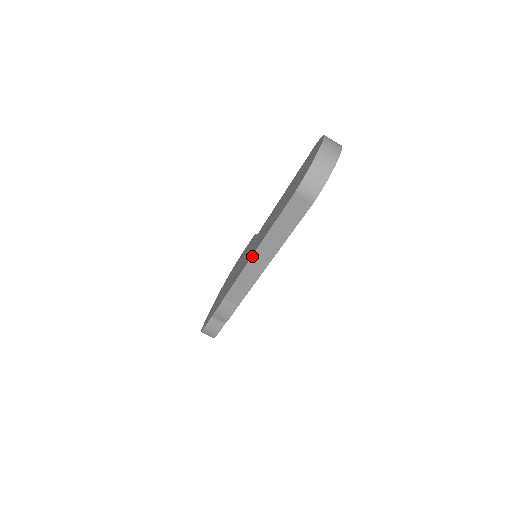
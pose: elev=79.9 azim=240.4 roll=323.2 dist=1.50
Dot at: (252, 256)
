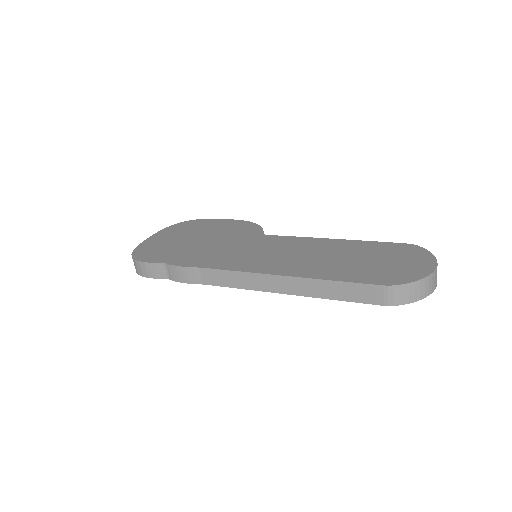
Dot at: (276, 275)
